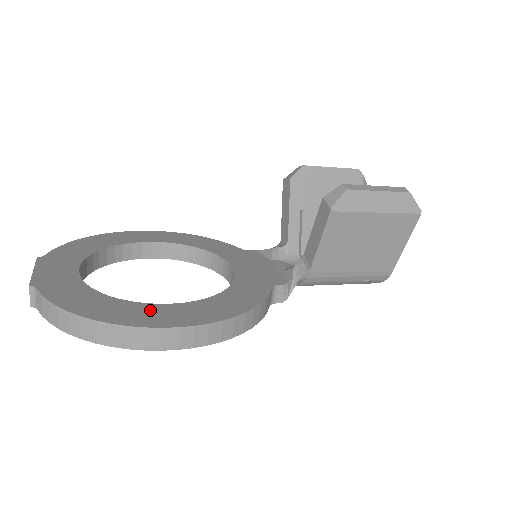
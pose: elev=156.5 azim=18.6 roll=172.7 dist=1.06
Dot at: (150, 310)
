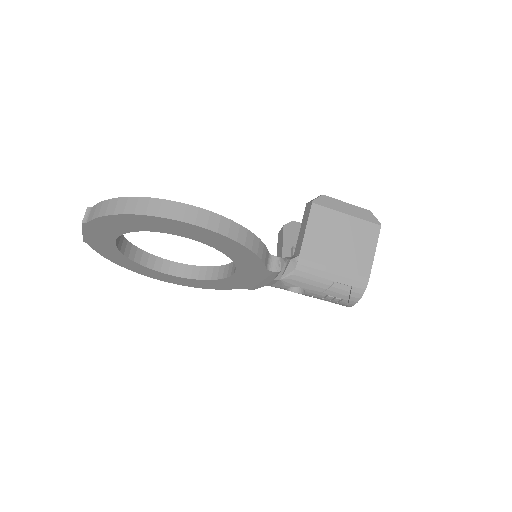
Dot at: occluded
